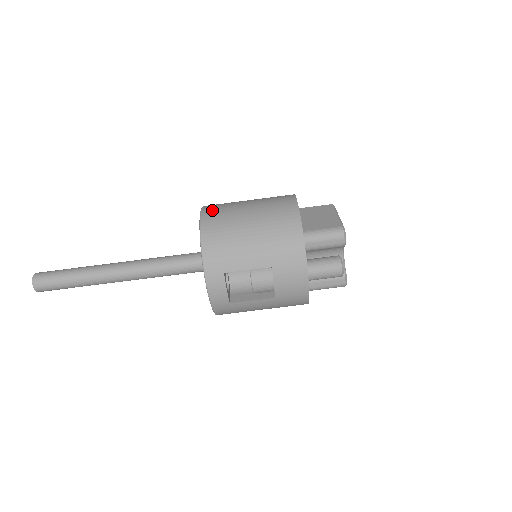
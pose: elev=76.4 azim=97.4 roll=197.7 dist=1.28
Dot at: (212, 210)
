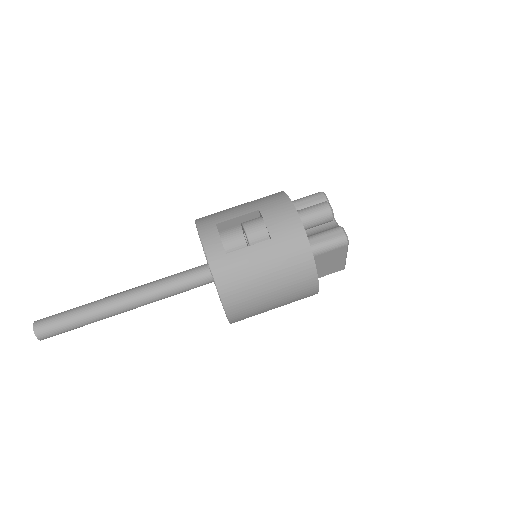
Dot at: occluded
